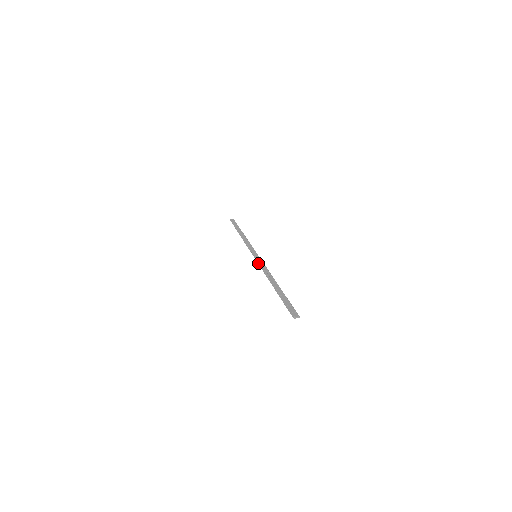
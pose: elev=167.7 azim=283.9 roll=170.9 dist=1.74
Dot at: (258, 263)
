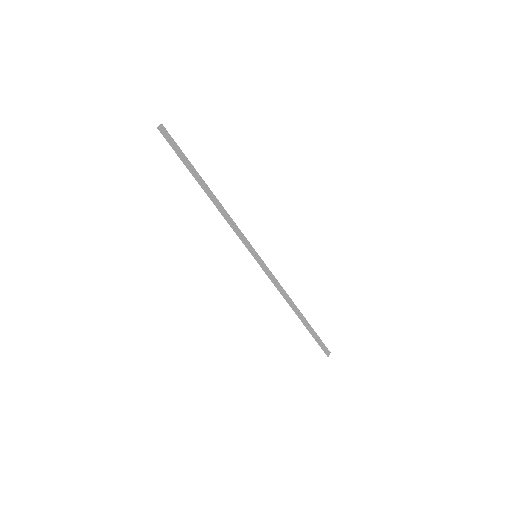
Dot at: (266, 274)
